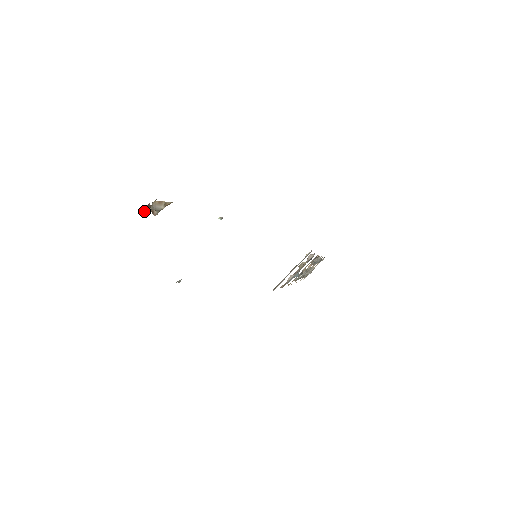
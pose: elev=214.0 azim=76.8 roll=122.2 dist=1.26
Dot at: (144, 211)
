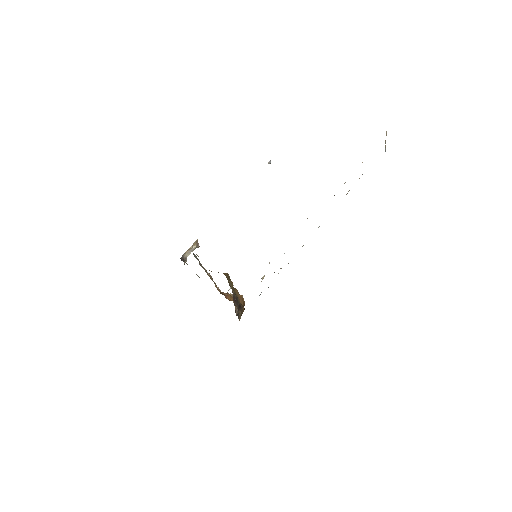
Dot at: occluded
